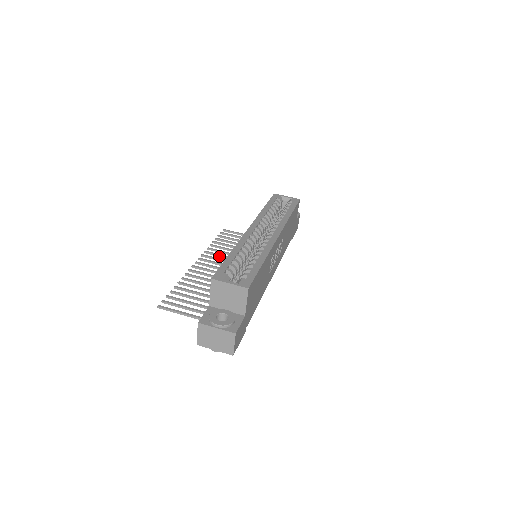
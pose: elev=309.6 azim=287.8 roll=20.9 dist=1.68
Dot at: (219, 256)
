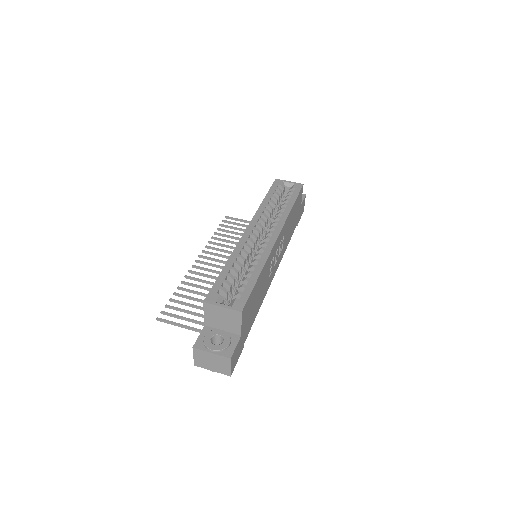
Dot at: (220, 251)
